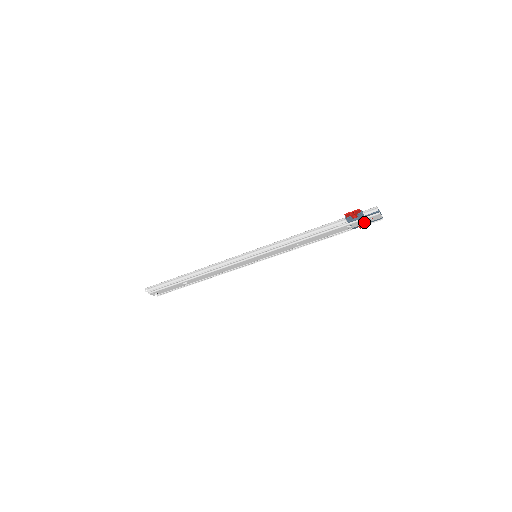
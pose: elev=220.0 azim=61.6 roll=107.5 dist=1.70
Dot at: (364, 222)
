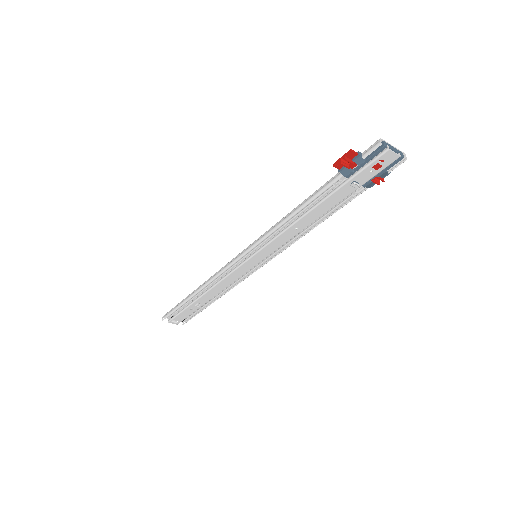
Dot at: (374, 171)
